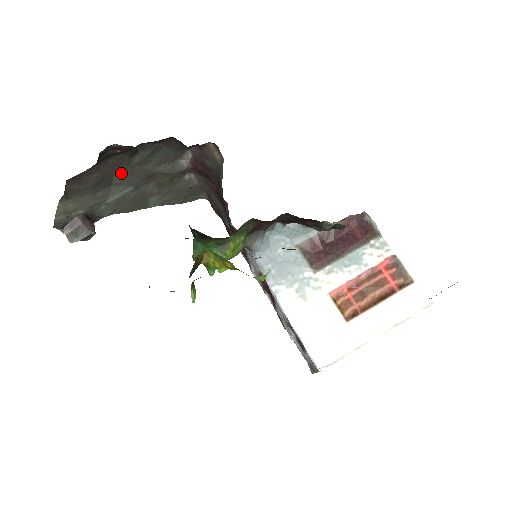
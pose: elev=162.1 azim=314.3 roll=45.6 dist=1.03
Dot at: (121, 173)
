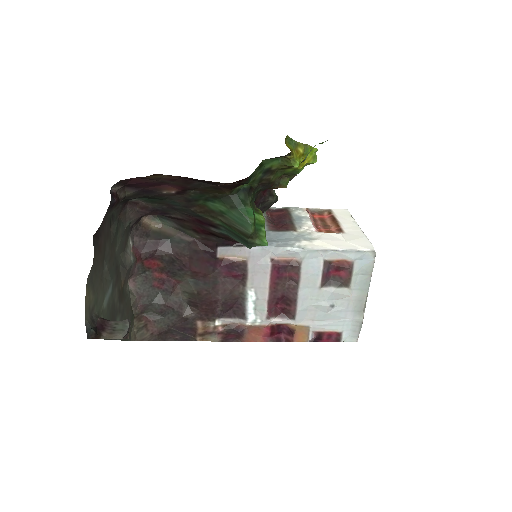
Dot at: (107, 254)
